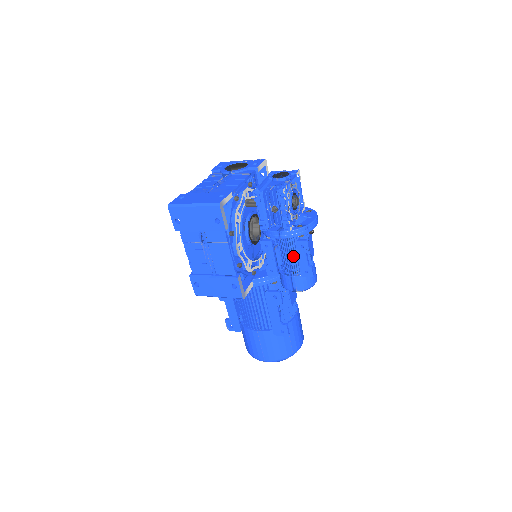
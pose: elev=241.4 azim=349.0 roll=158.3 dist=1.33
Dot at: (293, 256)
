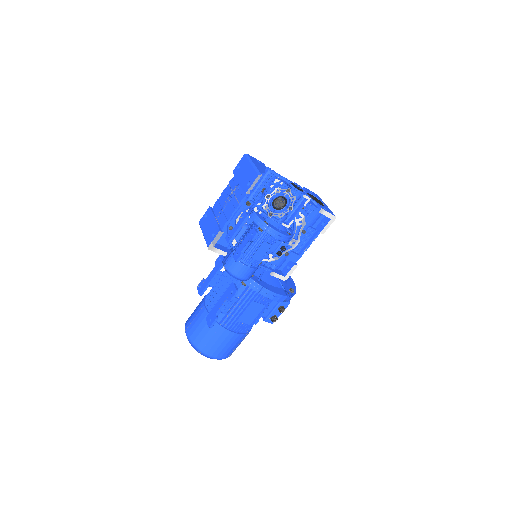
Dot at: occluded
